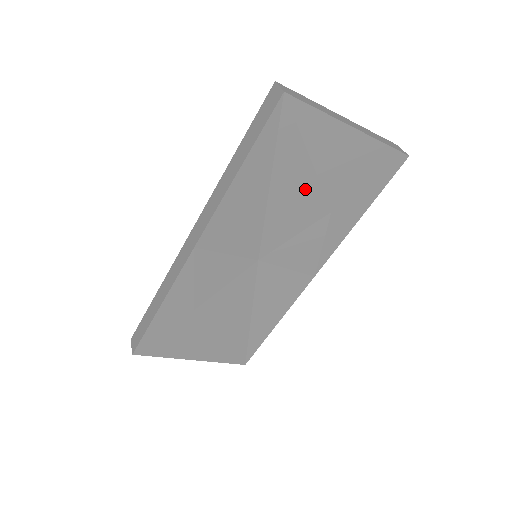
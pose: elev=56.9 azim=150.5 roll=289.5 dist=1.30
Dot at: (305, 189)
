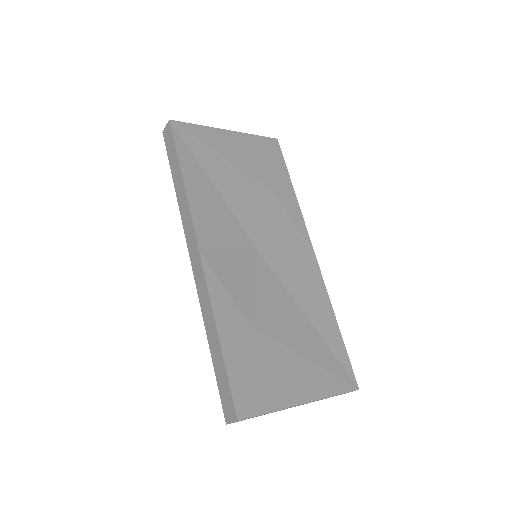
Dot at: (237, 178)
